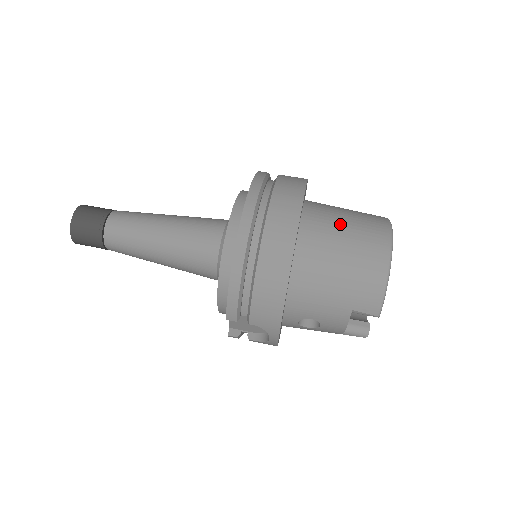
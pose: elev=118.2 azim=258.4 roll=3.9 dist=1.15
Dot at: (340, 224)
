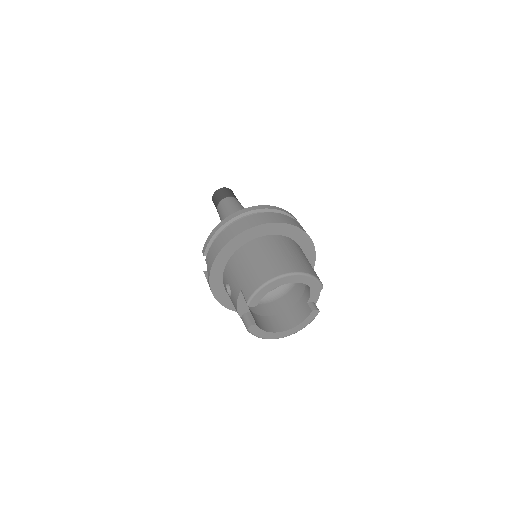
Dot at: (282, 250)
